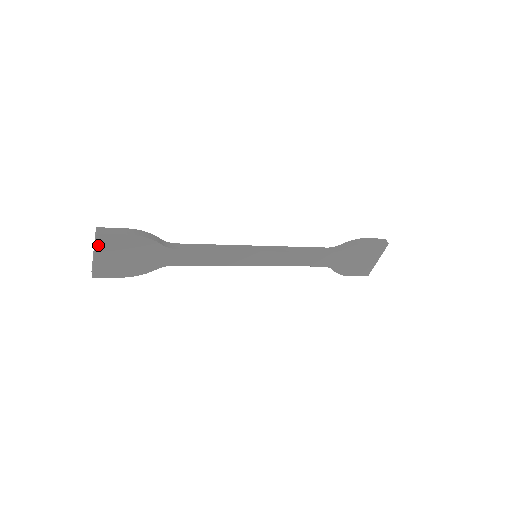
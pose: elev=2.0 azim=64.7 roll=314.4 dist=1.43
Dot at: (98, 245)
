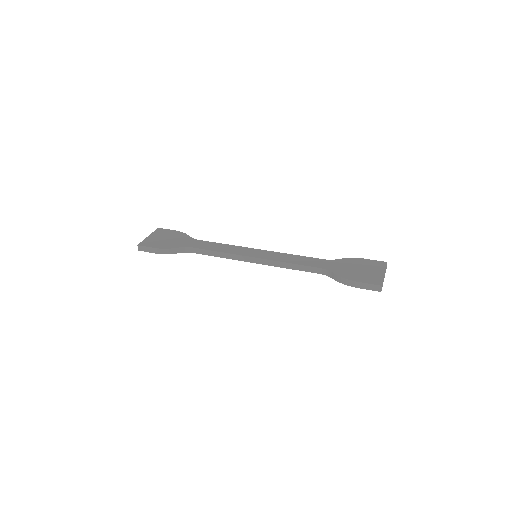
Dot at: occluded
